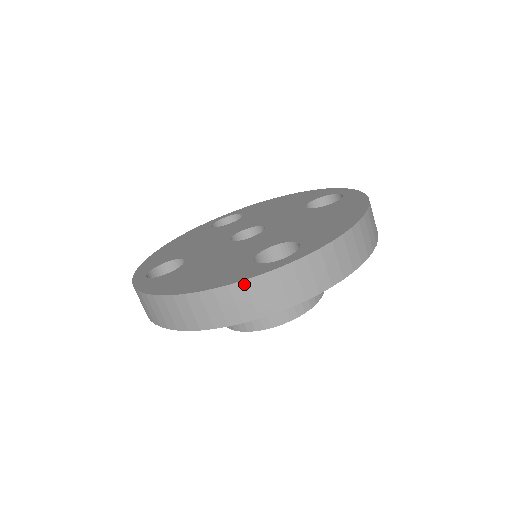
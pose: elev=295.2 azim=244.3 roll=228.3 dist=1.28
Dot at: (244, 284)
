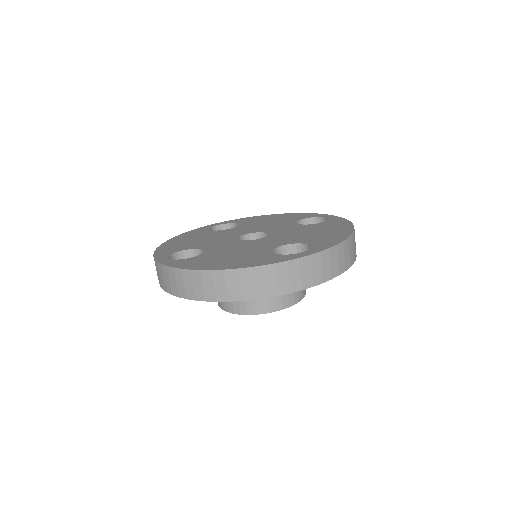
Dot at: (274, 266)
